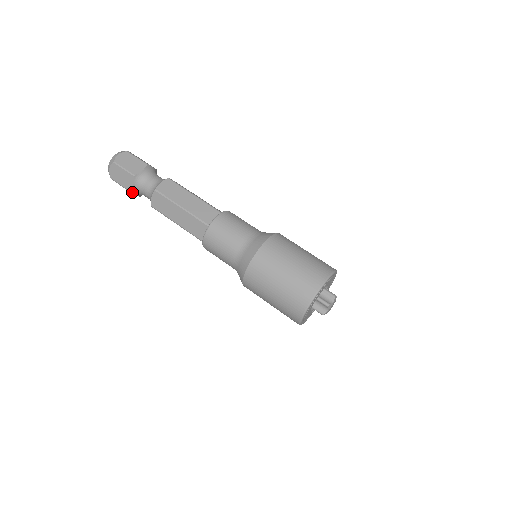
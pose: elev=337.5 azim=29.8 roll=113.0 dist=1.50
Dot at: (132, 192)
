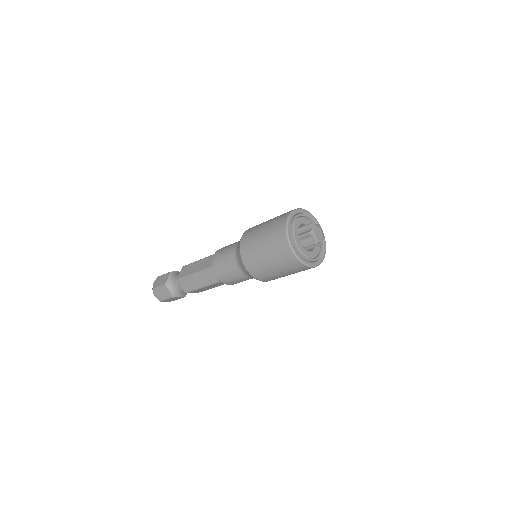
Dot at: (174, 297)
